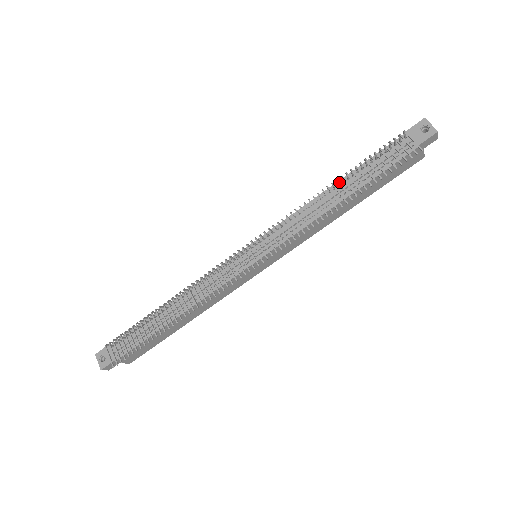
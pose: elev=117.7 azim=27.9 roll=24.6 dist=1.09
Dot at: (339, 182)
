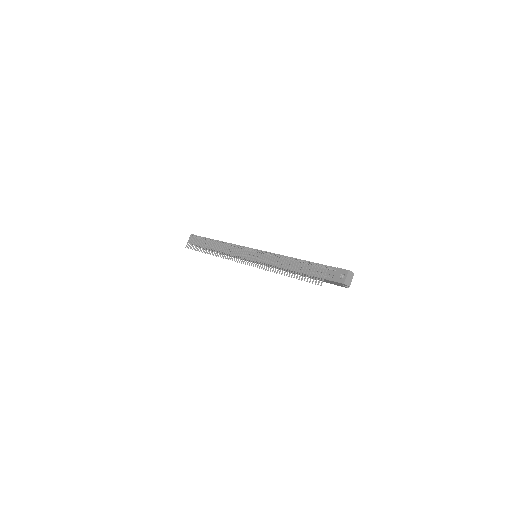
Dot at: (289, 261)
